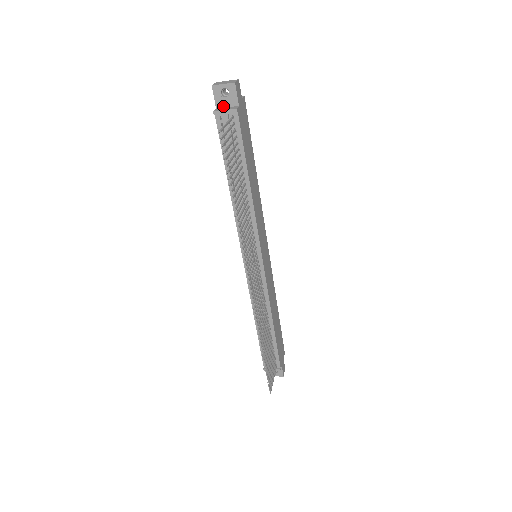
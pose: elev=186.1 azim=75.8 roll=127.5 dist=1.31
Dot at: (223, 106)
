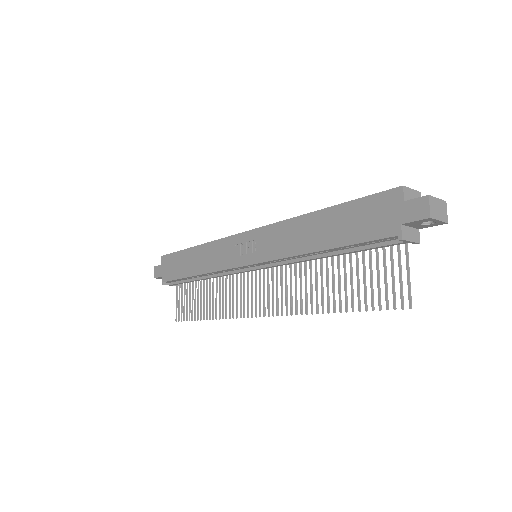
Dot at: (409, 225)
